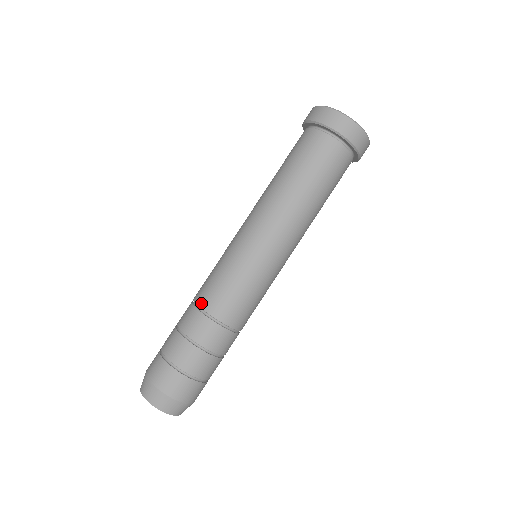
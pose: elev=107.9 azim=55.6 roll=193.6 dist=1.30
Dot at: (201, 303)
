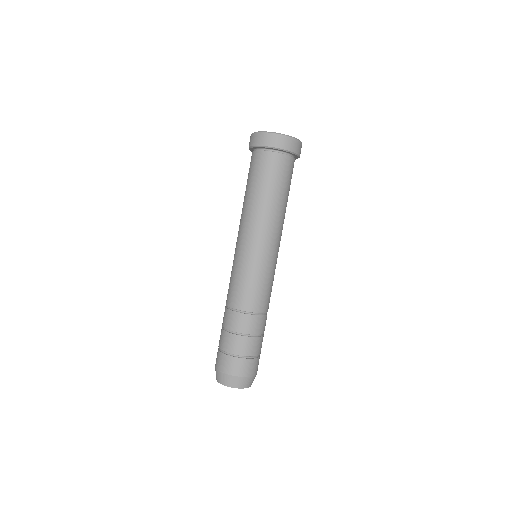
Dot at: (233, 305)
